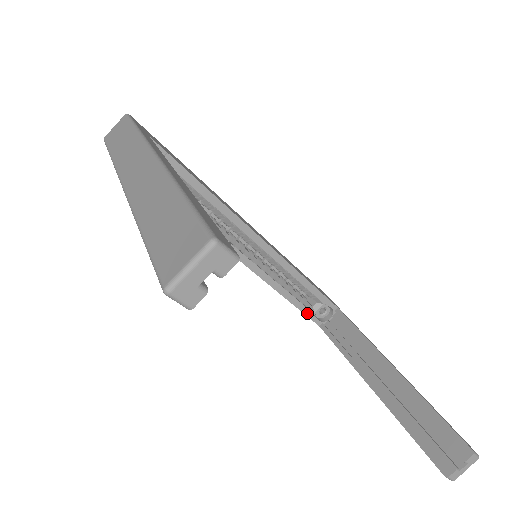
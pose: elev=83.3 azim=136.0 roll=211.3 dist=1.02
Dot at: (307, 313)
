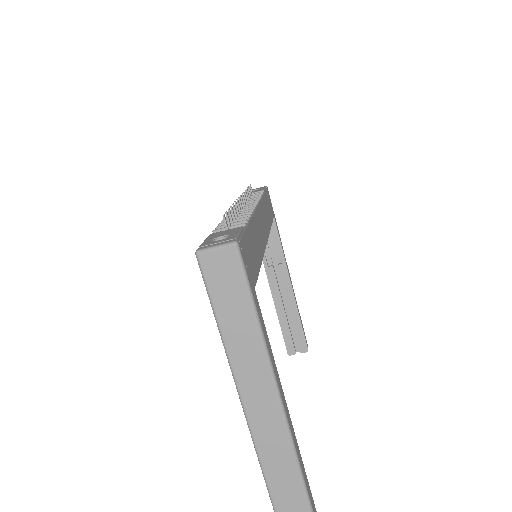
Dot at: occluded
